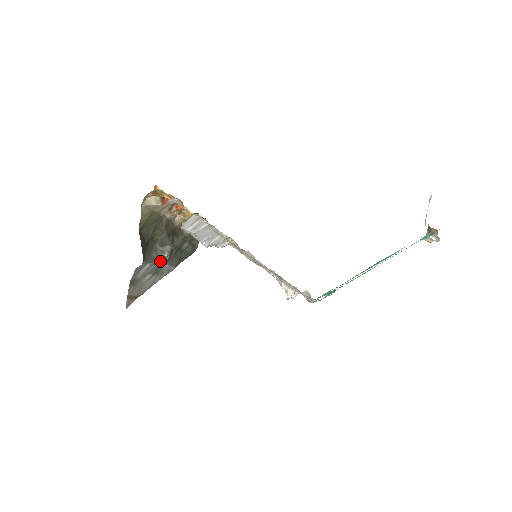
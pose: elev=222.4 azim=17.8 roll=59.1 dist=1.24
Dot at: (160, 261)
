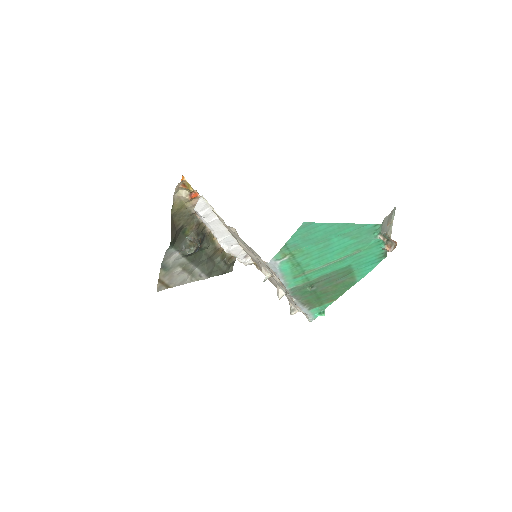
Dot at: (187, 252)
